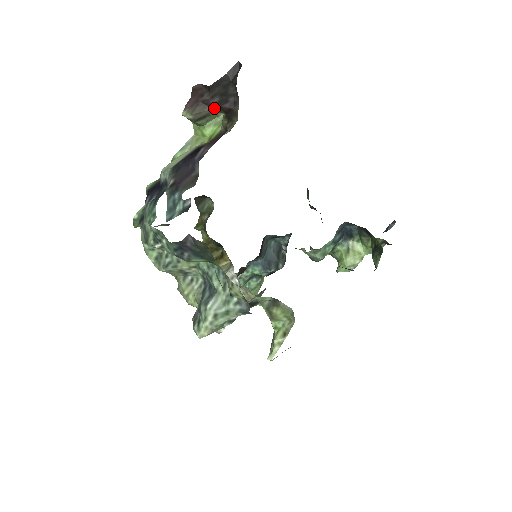
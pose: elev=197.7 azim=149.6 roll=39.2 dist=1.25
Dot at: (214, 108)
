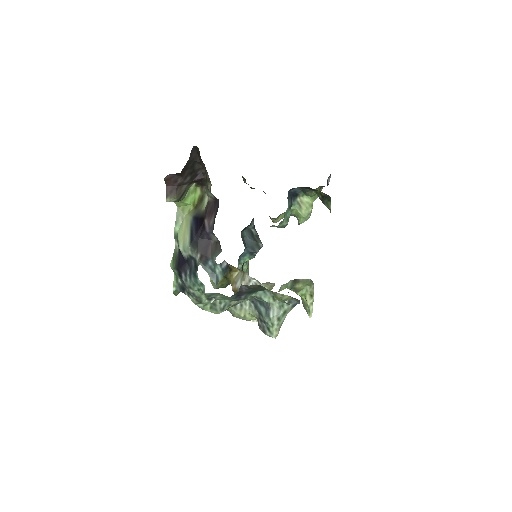
Dot at: (188, 184)
